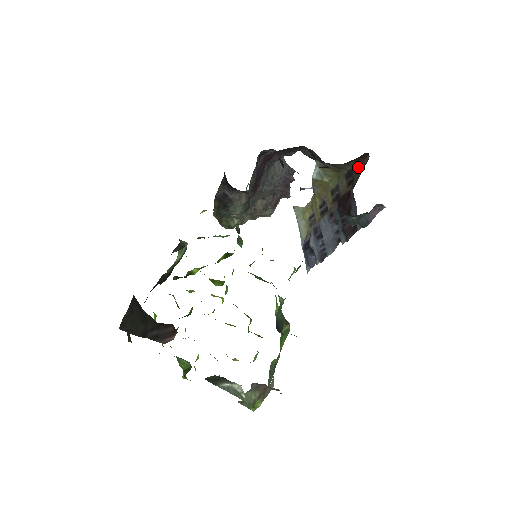
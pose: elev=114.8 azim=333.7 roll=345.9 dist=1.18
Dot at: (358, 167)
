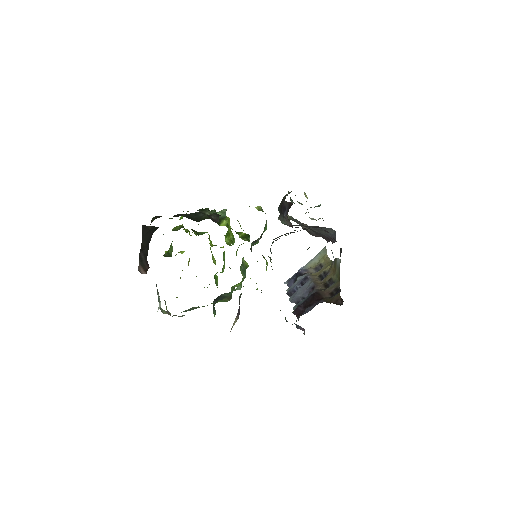
Dot at: (337, 298)
